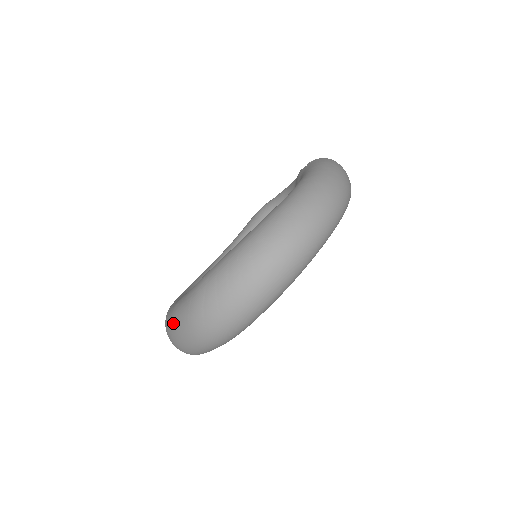
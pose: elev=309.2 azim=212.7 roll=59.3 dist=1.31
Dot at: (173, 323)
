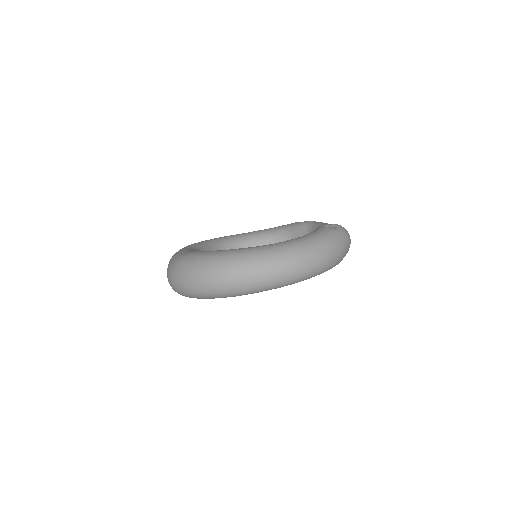
Dot at: occluded
